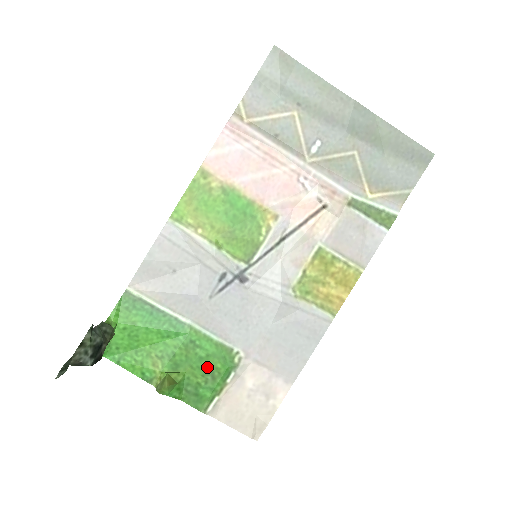
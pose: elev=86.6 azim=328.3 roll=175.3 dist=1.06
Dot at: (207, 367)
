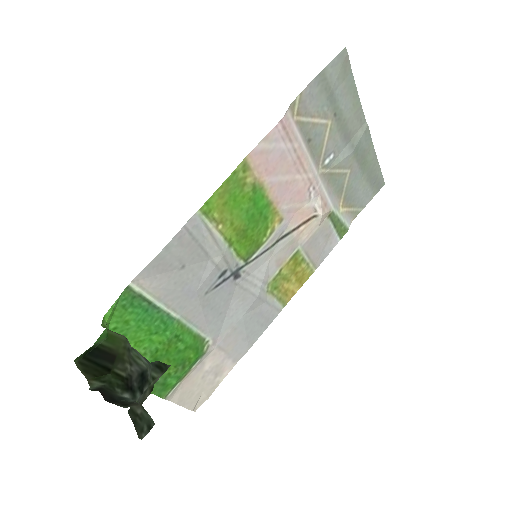
Dot at: (182, 358)
